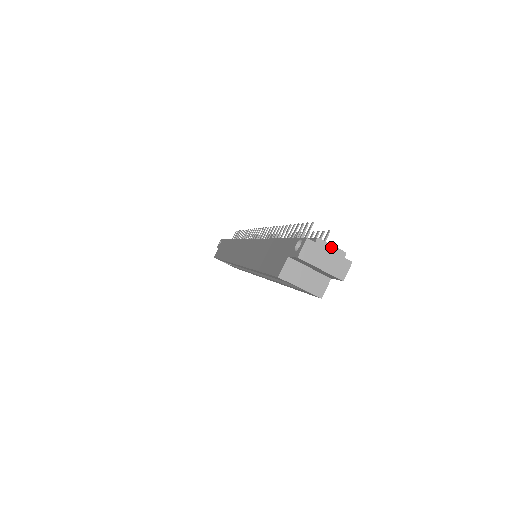
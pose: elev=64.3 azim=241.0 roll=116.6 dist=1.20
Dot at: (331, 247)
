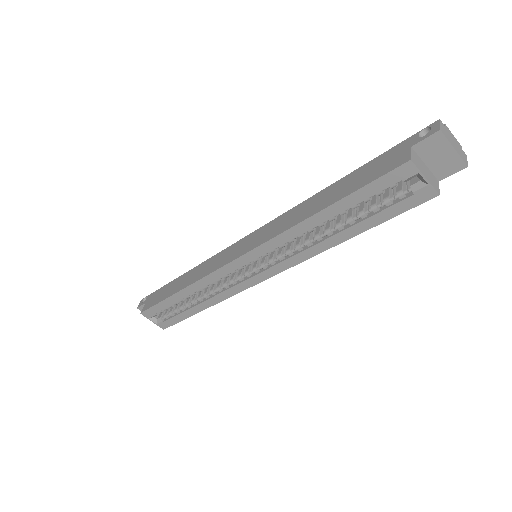
Dot at: (453, 136)
